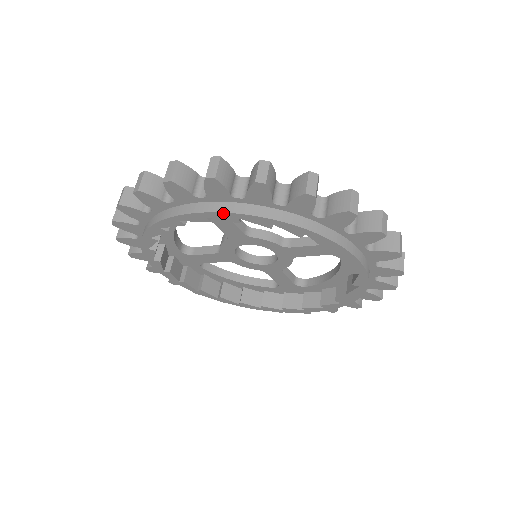
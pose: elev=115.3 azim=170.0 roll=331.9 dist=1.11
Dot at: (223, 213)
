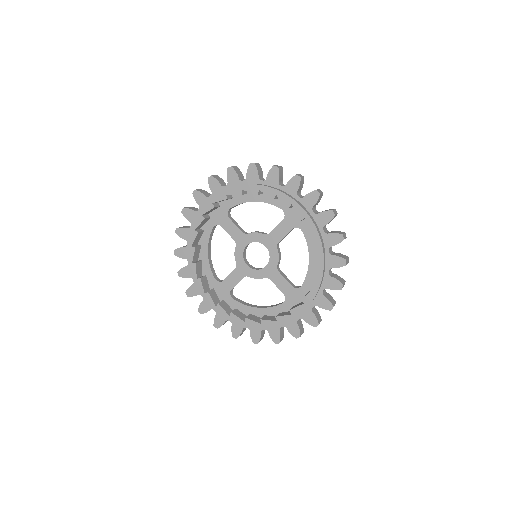
Dot at: (218, 194)
